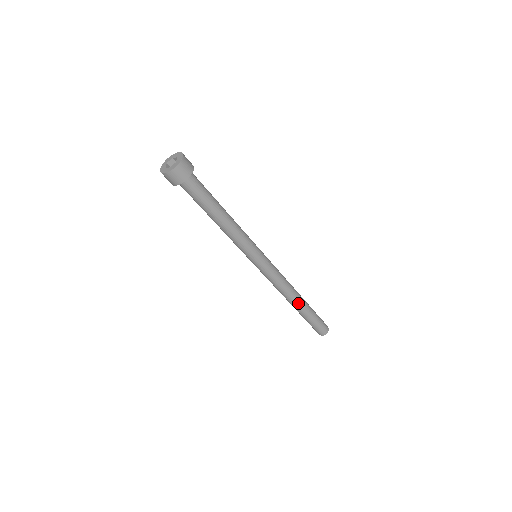
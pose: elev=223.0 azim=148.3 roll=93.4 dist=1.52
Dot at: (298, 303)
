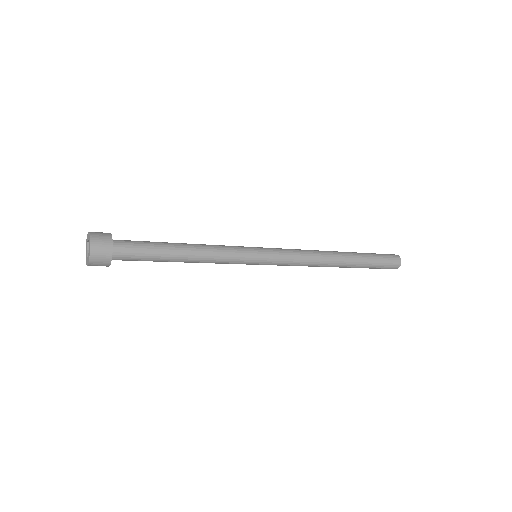
Dot at: (341, 263)
